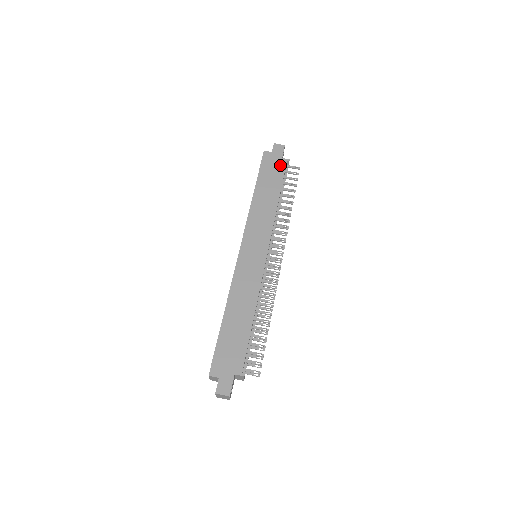
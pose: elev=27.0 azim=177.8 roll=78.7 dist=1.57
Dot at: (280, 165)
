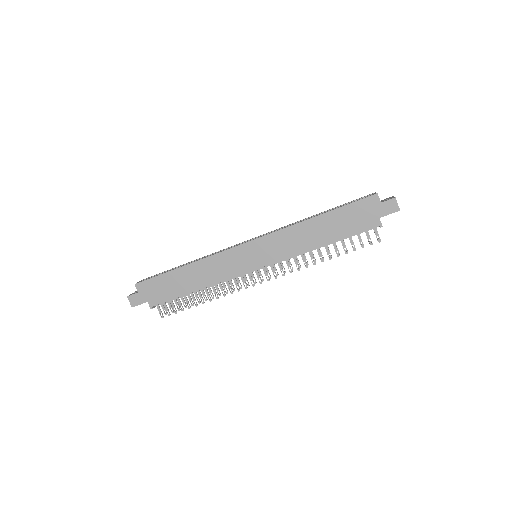
Dot at: (368, 221)
